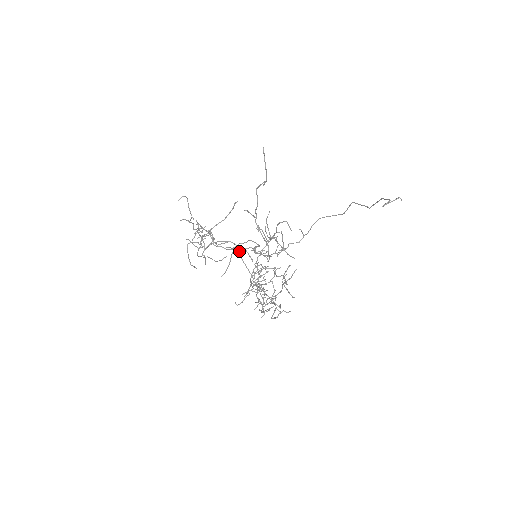
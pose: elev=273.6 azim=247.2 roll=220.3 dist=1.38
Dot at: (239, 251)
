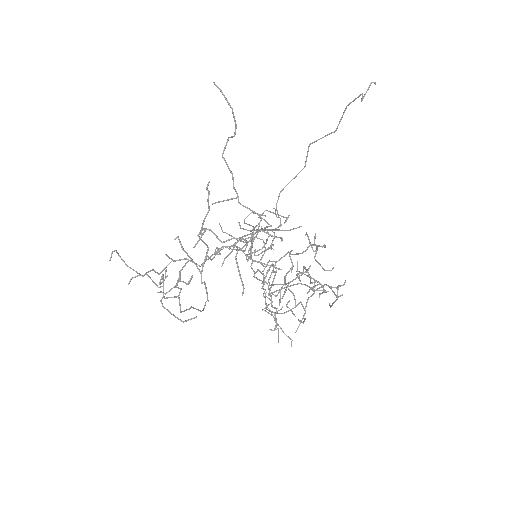
Dot at: (253, 234)
